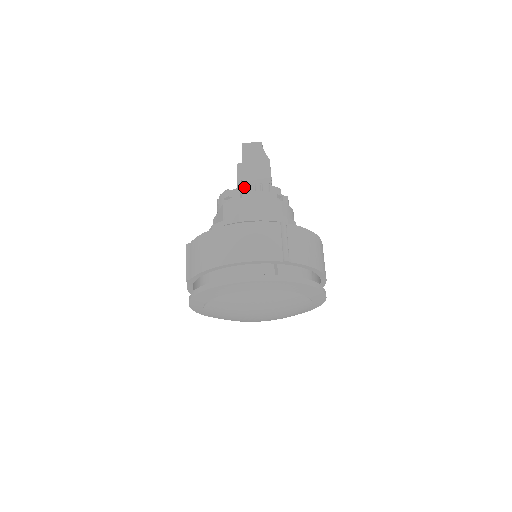
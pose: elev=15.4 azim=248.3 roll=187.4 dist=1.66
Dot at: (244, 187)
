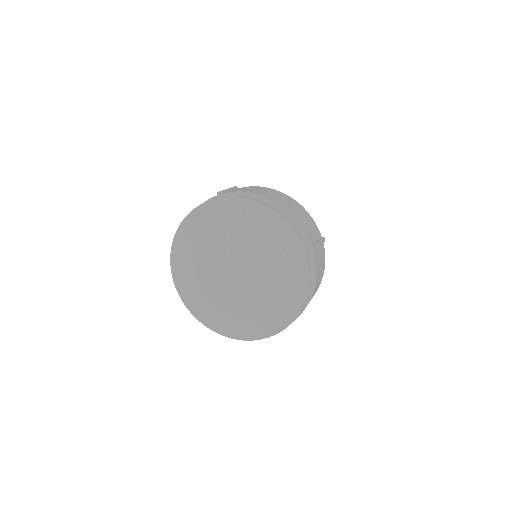
Dot at: occluded
